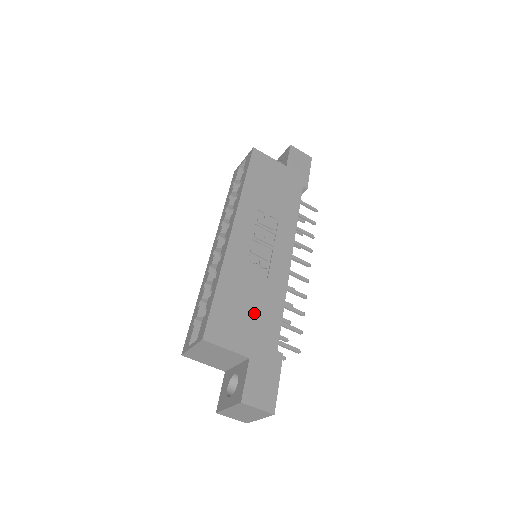
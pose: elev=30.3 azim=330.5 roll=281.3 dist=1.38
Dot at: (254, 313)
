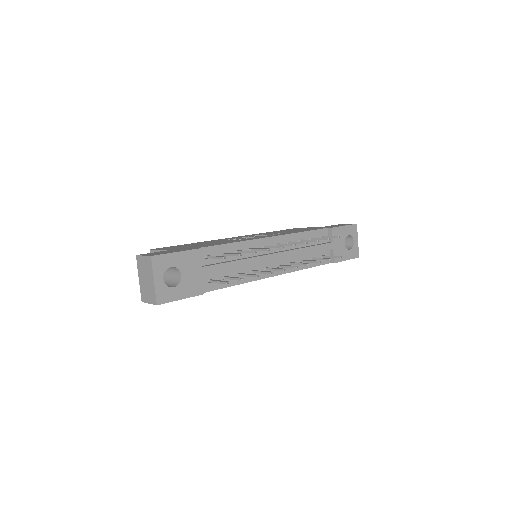
Dot at: occluded
